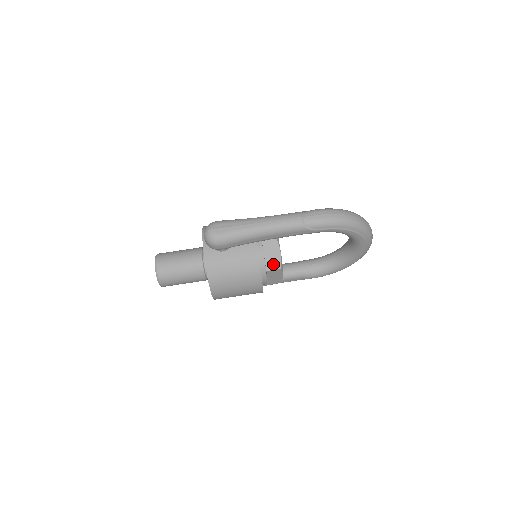
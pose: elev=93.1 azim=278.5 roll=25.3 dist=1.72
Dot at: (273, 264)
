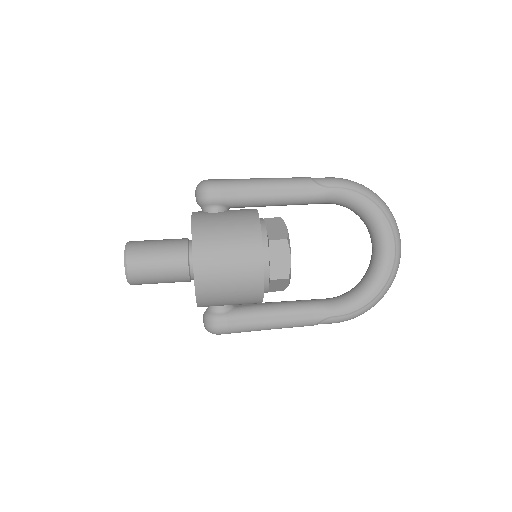
Dot at: (277, 235)
